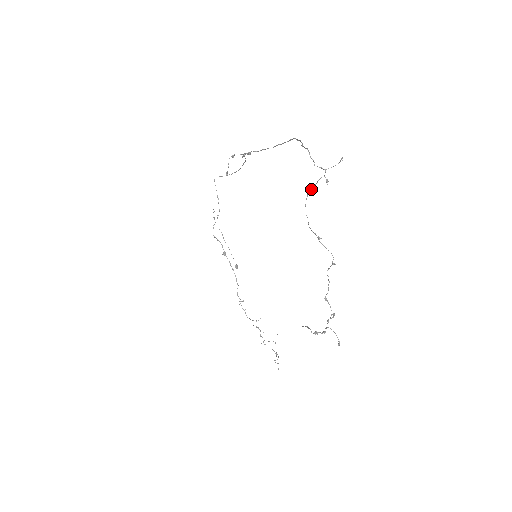
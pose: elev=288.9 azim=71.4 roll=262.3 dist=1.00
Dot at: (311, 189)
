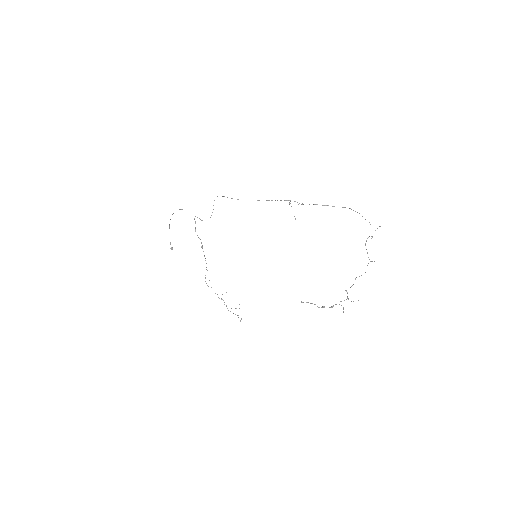
Dot at: (366, 241)
